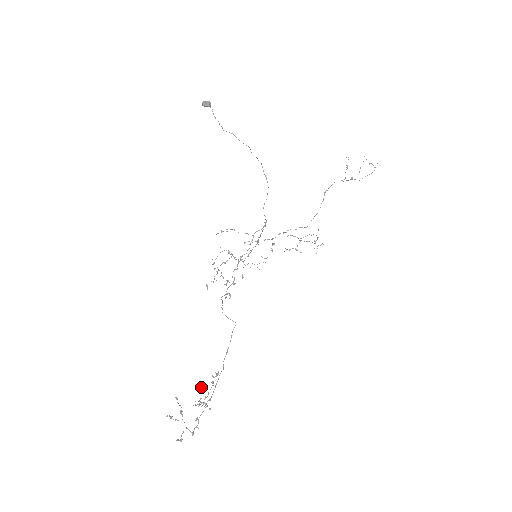
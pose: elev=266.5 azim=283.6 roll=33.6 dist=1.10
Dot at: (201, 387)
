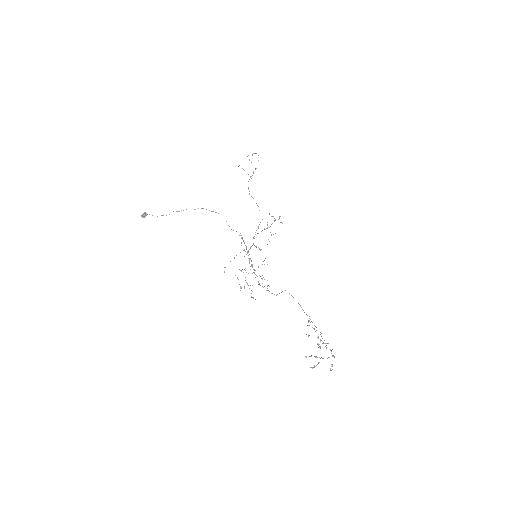
Dot at: occluded
